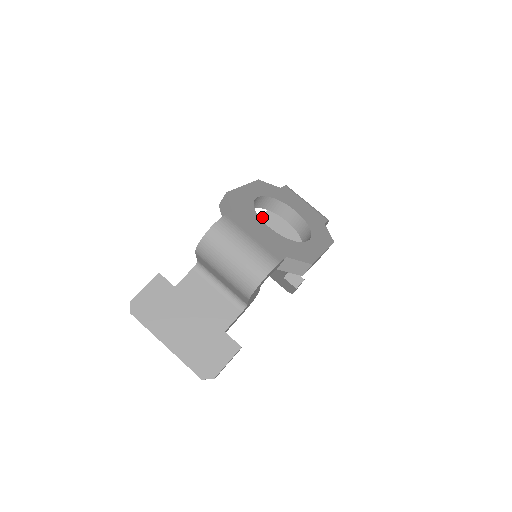
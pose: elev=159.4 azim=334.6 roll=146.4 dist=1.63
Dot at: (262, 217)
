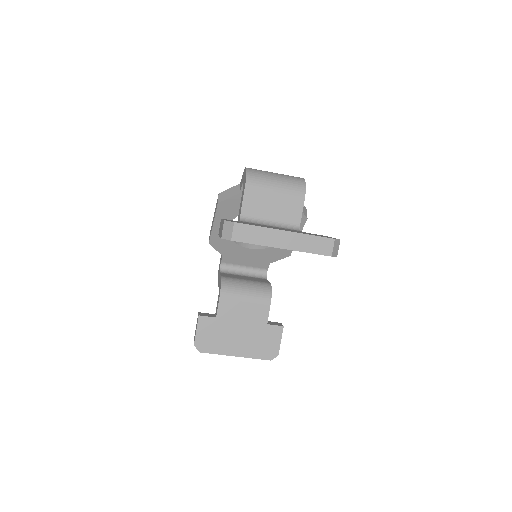
Dot at: (221, 275)
